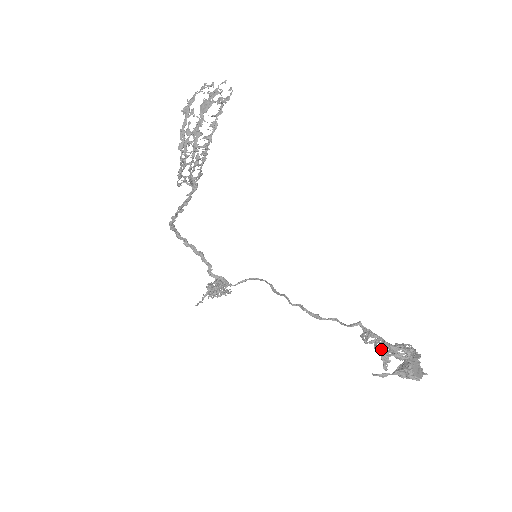
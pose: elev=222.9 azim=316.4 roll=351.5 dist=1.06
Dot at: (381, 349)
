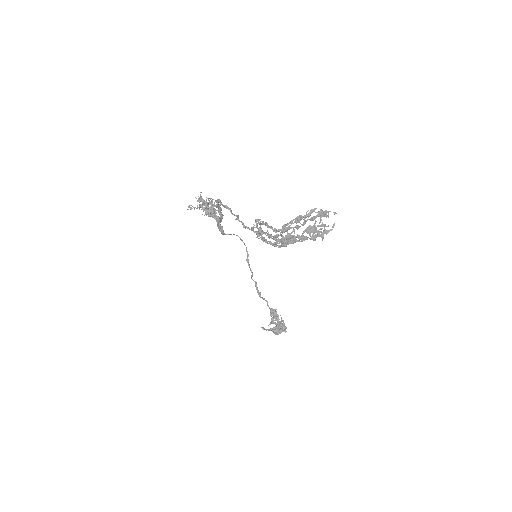
Dot at: occluded
